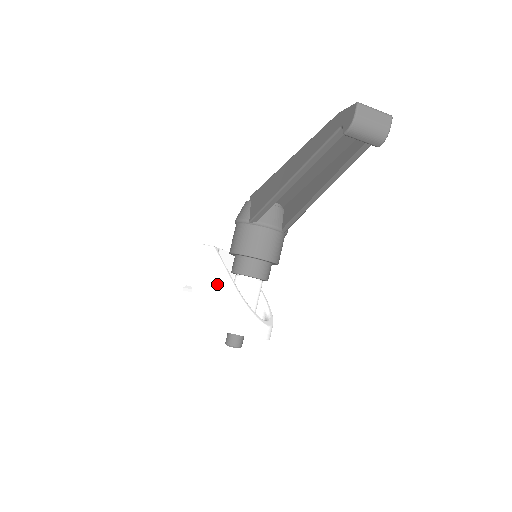
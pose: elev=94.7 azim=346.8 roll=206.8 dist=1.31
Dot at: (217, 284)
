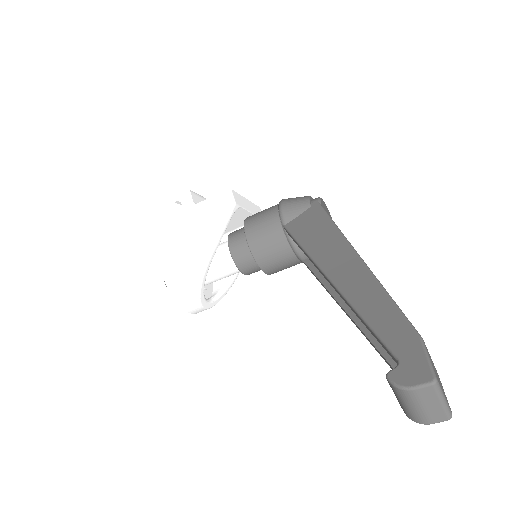
Dot at: (201, 238)
